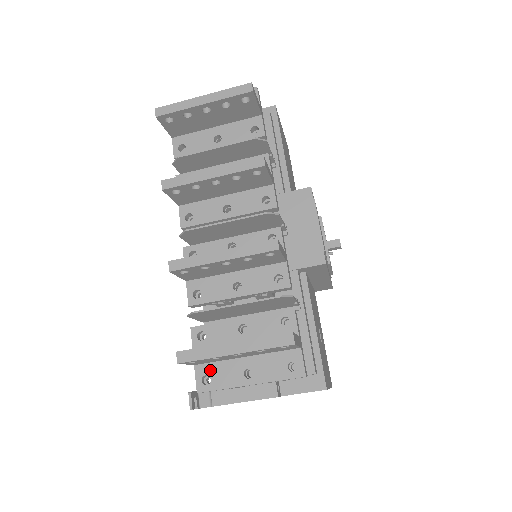
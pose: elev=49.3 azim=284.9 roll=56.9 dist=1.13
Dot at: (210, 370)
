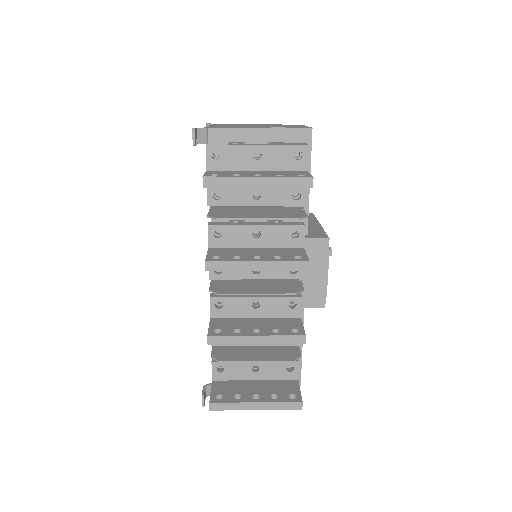
Dot at: occluded
